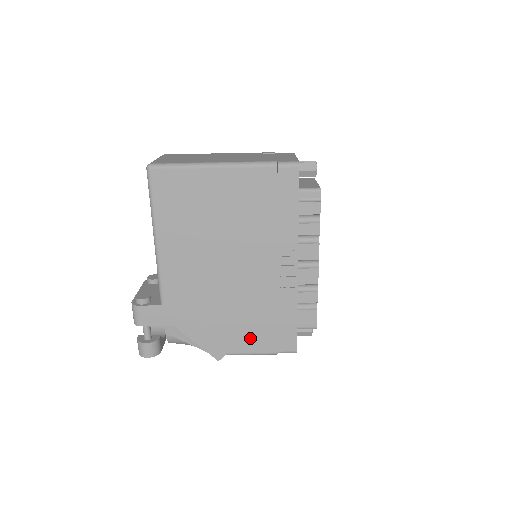
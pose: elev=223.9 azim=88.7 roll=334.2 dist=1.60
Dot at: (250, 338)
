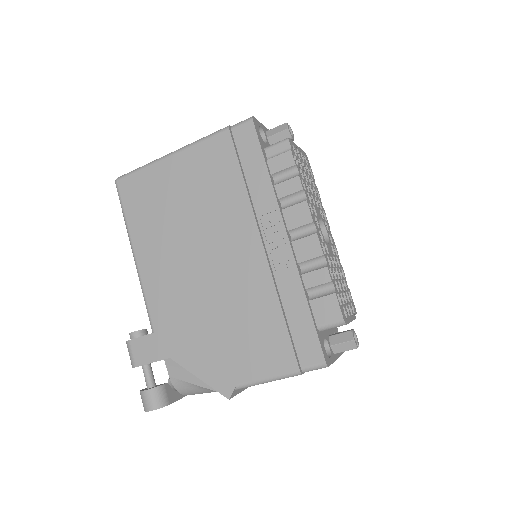
Dot at: (258, 355)
